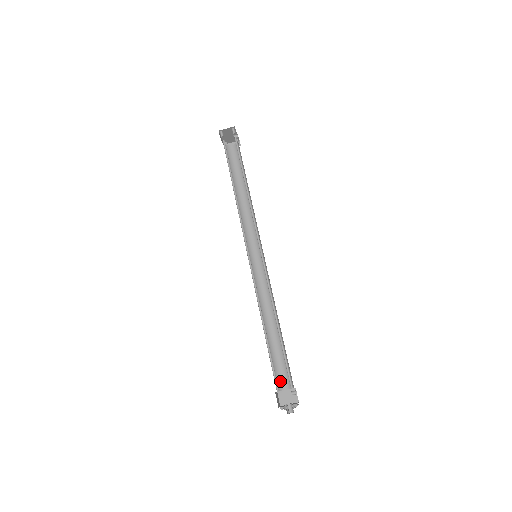
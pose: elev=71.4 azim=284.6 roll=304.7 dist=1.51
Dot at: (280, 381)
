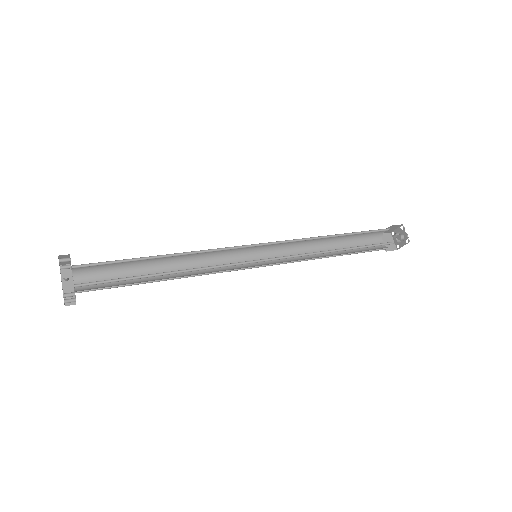
Dot at: (375, 235)
